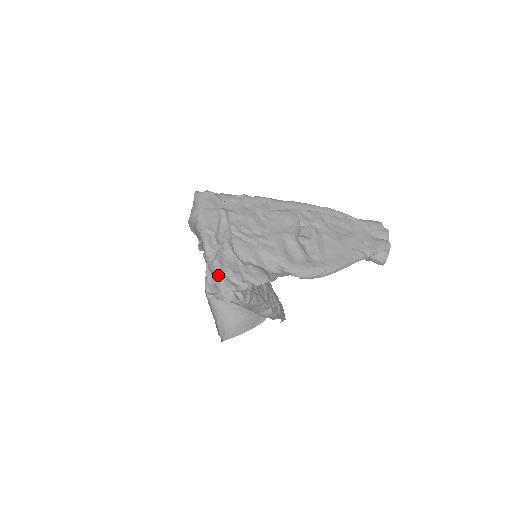
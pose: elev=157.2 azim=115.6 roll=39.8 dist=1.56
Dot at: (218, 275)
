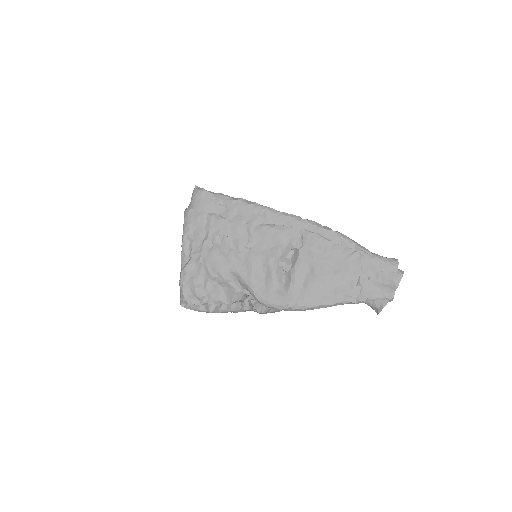
Dot at: (181, 284)
